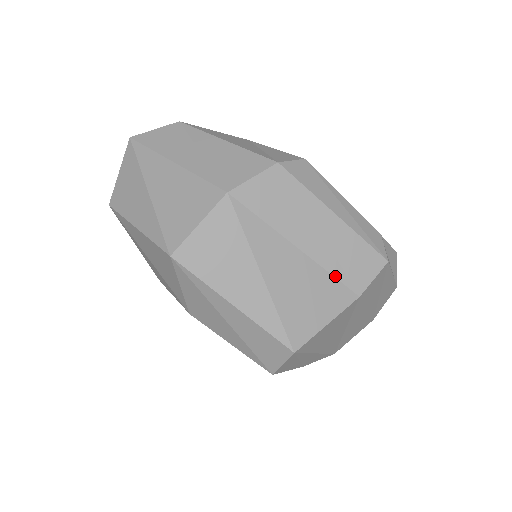
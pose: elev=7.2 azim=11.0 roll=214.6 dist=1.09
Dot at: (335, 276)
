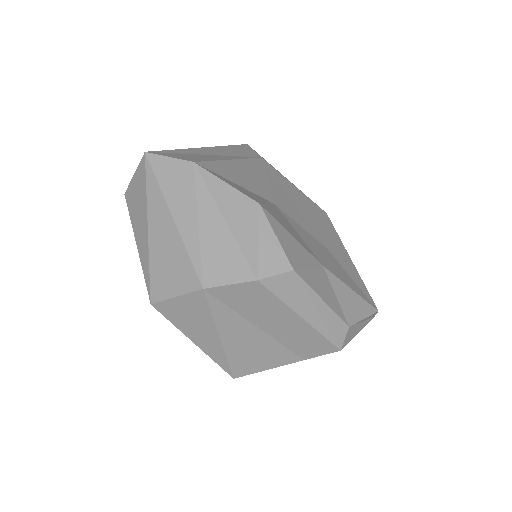
Dot at: (287, 347)
